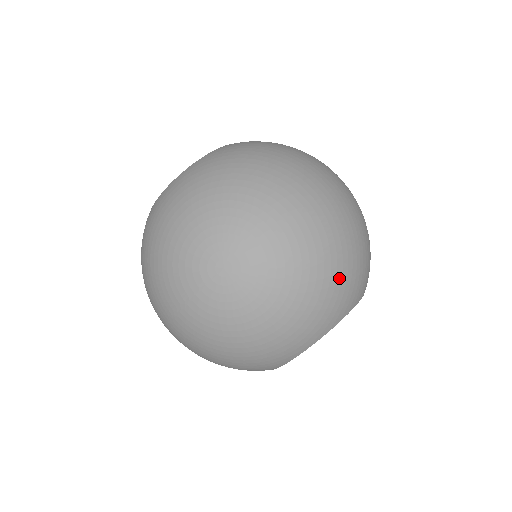
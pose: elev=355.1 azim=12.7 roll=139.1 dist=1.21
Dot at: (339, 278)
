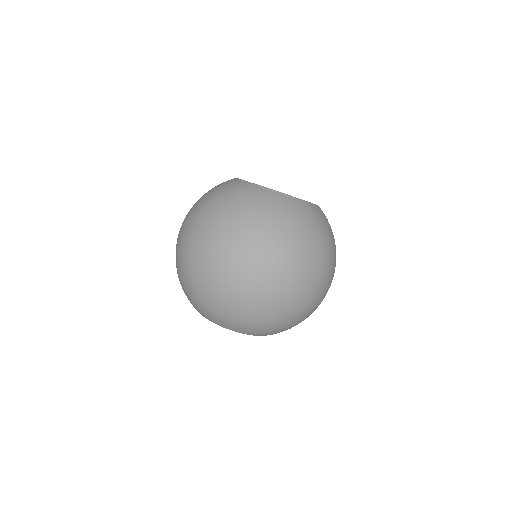
Dot at: (271, 324)
